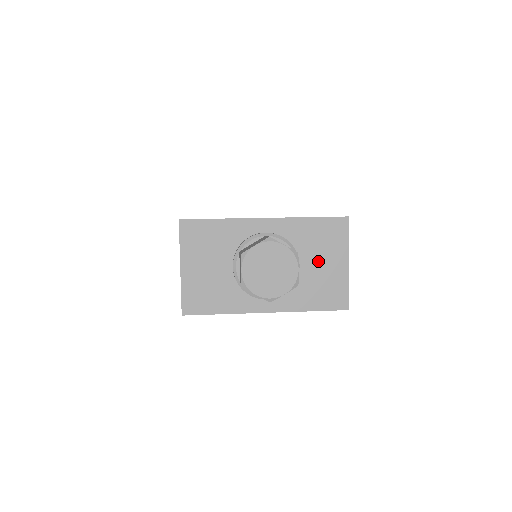
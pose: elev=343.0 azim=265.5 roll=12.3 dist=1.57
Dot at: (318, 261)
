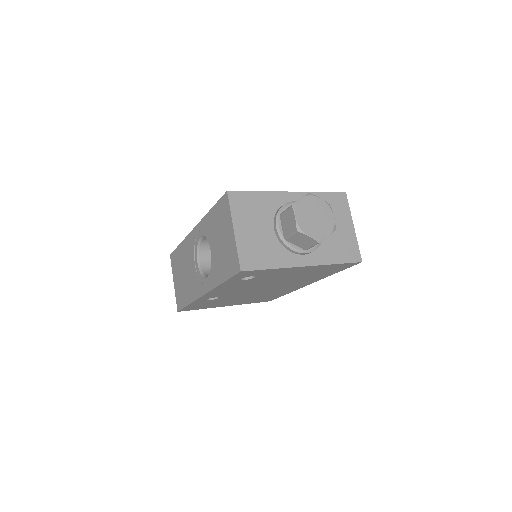
Dot at: occluded
